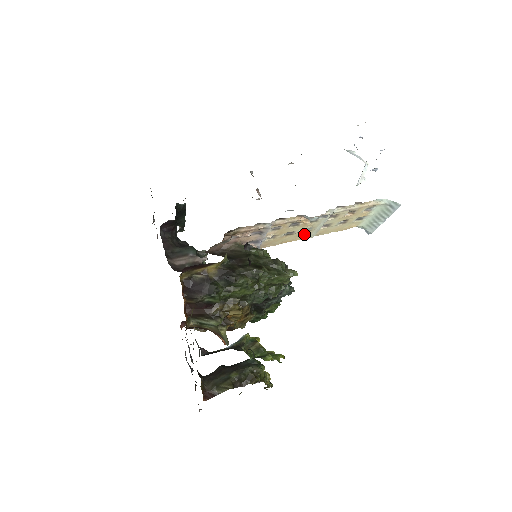
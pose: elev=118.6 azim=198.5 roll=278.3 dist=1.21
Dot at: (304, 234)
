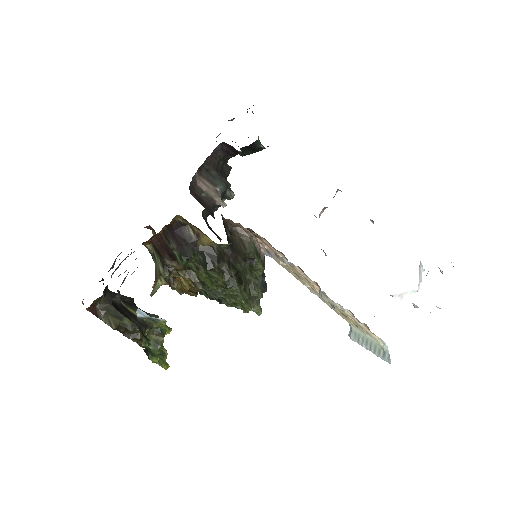
Dot at: occluded
